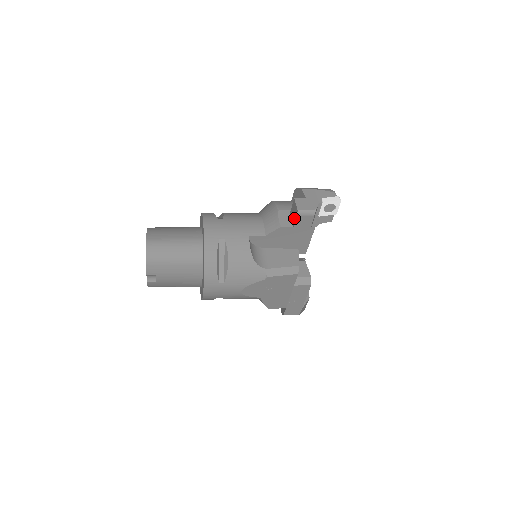
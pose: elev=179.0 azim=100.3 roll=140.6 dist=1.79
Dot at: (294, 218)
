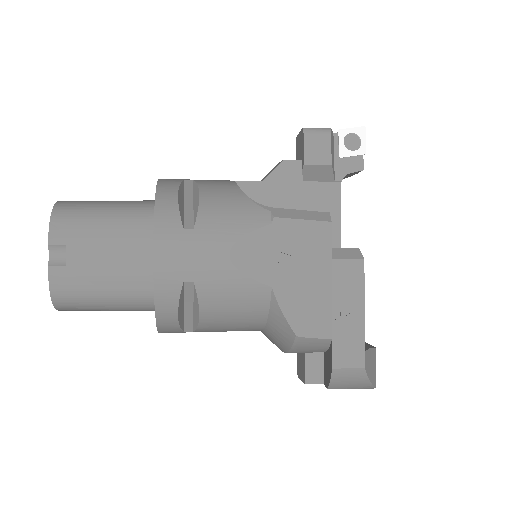
Dot at: (301, 149)
